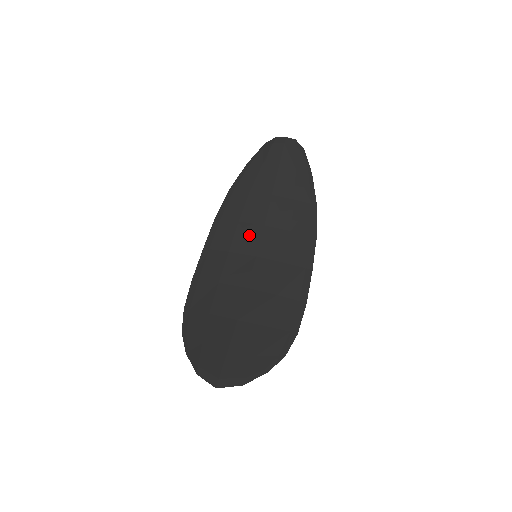
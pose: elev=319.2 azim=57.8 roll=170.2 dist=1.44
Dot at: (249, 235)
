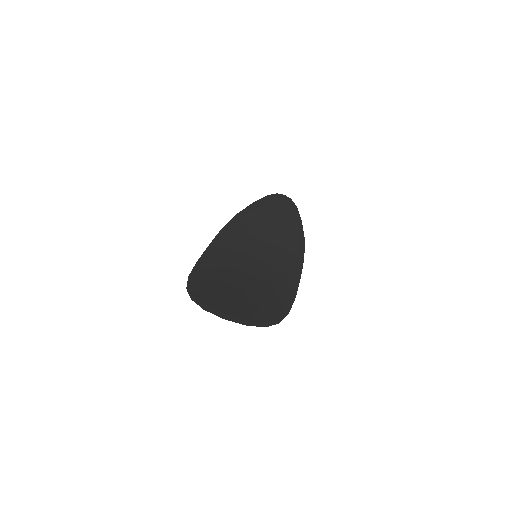
Dot at: (250, 243)
